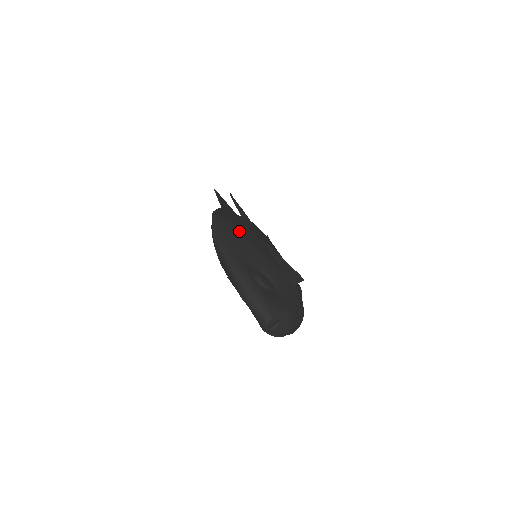
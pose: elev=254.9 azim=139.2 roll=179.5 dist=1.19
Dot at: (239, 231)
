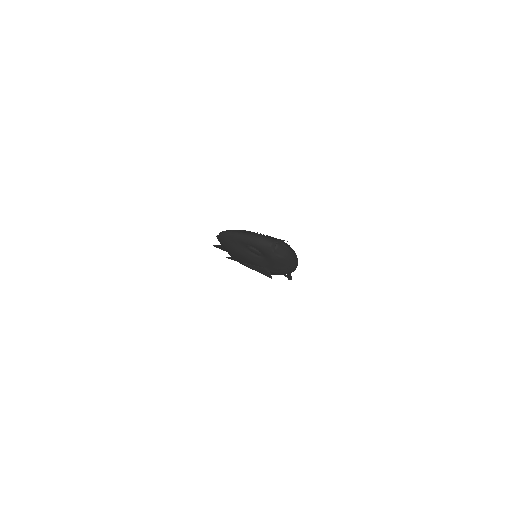
Dot at: occluded
